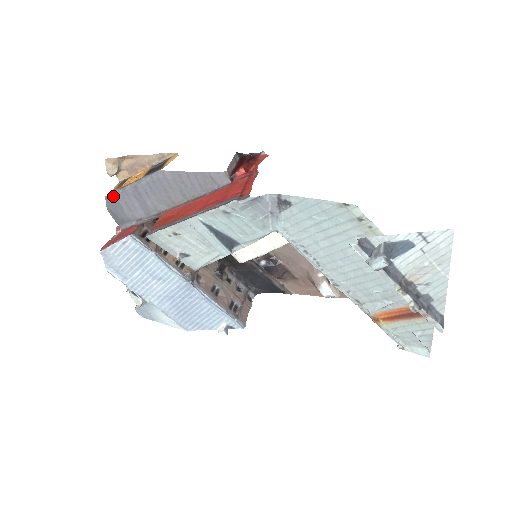
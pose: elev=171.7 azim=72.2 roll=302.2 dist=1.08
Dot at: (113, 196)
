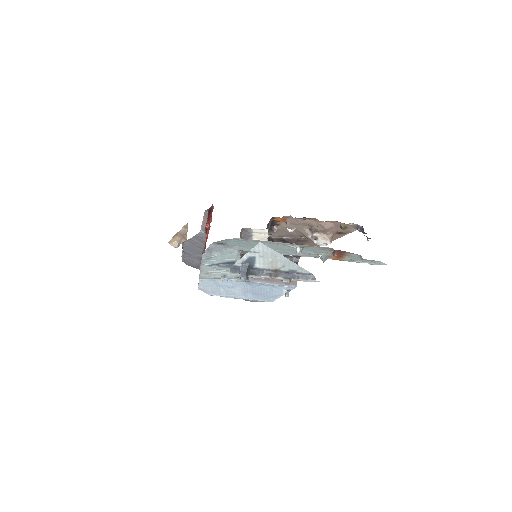
Dot at: (183, 259)
